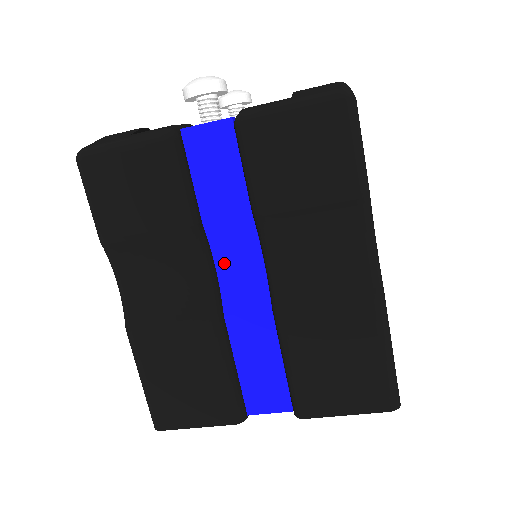
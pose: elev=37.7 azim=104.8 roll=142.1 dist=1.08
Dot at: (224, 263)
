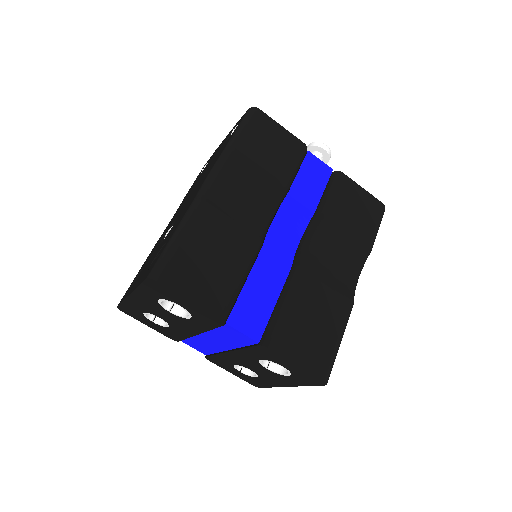
Dot at: (279, 224)
